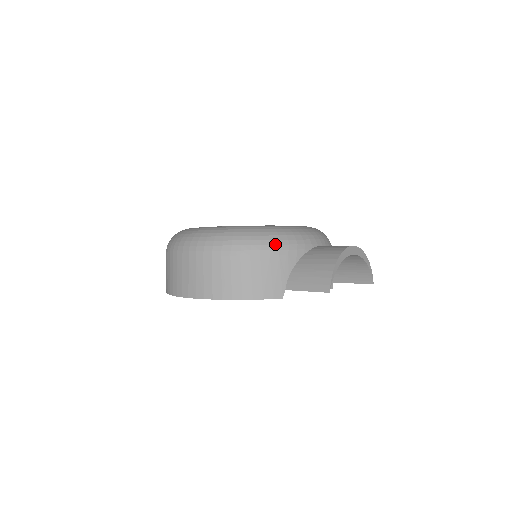
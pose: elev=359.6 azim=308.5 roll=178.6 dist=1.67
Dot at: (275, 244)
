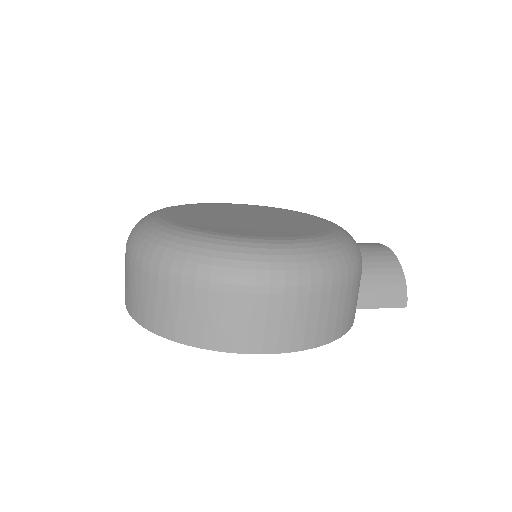
Dot at: (361, 259)
